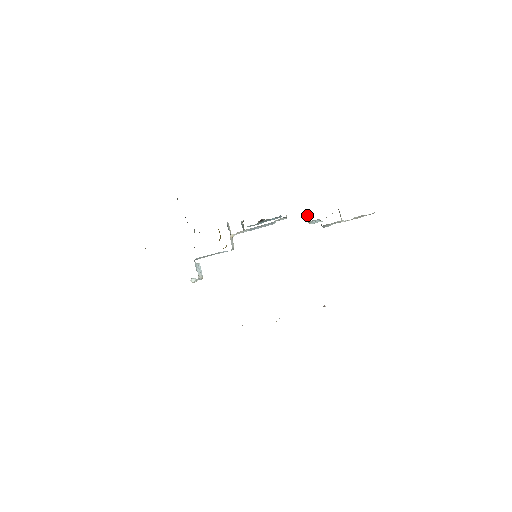
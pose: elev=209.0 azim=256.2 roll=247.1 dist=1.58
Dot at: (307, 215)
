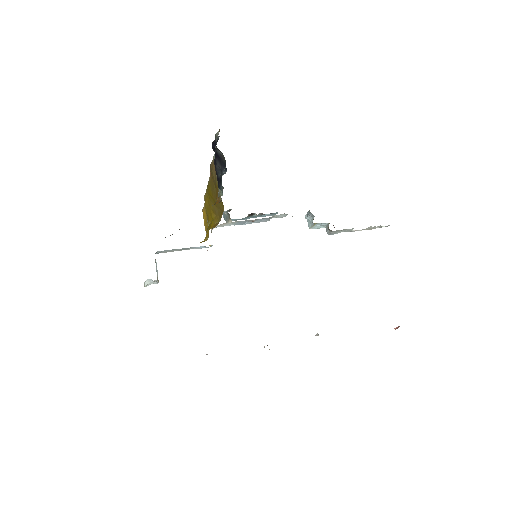
Dot at: (310, 216)
